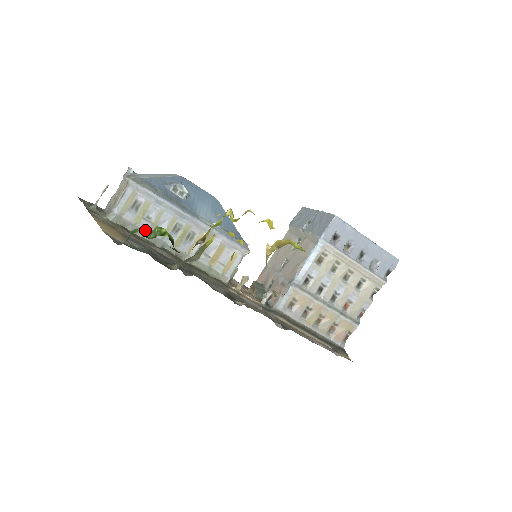
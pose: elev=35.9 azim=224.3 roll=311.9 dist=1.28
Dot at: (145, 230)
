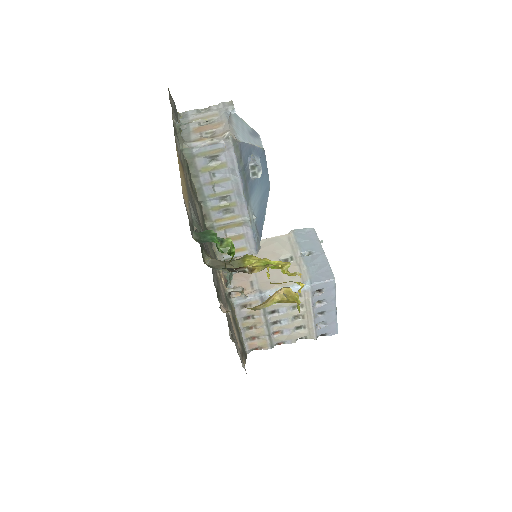
Dot at: (201, 181)
